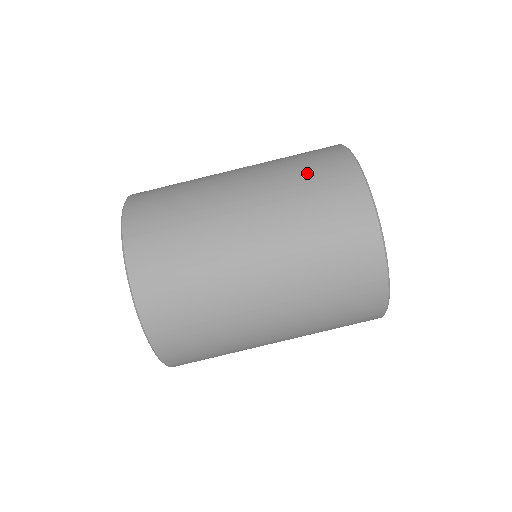
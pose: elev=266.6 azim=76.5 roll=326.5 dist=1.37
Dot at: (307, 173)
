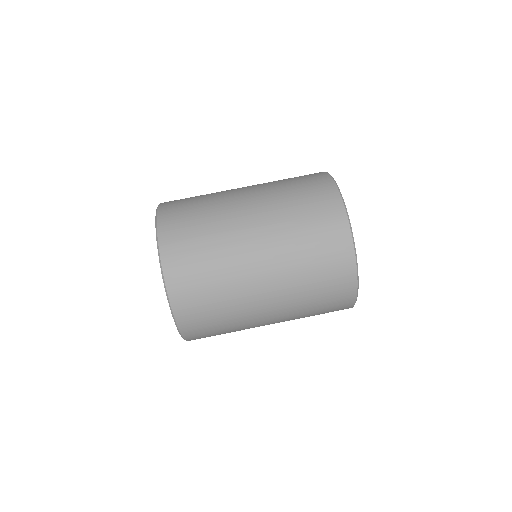
Dot at: occluded
